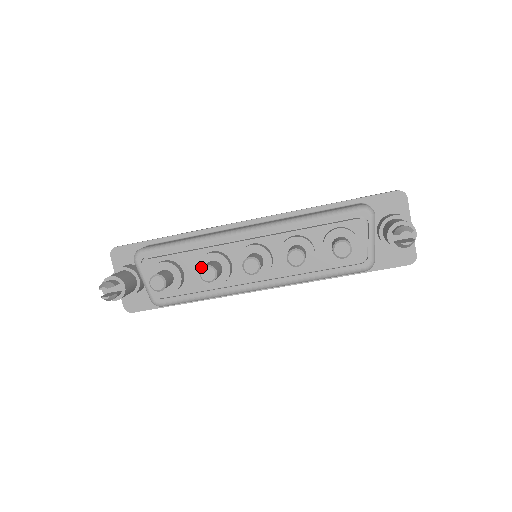
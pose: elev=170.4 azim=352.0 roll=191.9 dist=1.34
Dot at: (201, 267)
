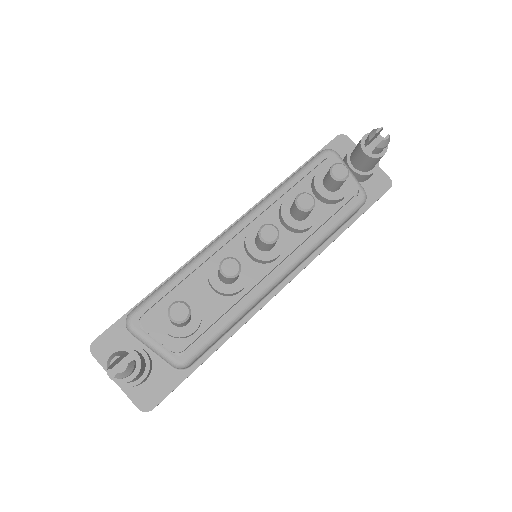
Dot at: (213, 280)
